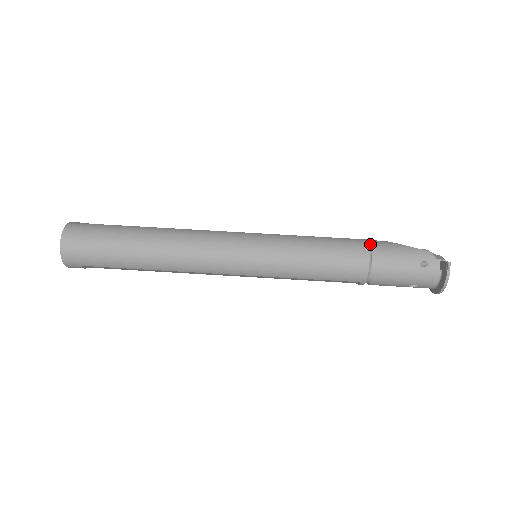
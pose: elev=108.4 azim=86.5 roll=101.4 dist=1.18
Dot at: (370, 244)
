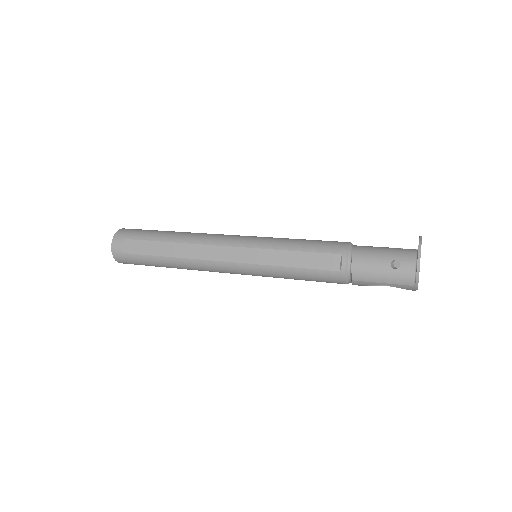
Dot at: occluded
